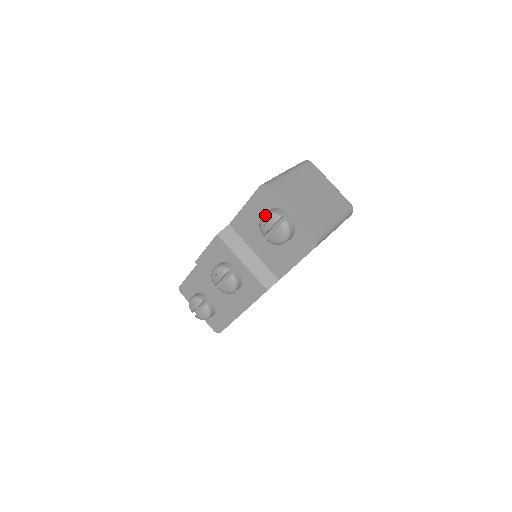
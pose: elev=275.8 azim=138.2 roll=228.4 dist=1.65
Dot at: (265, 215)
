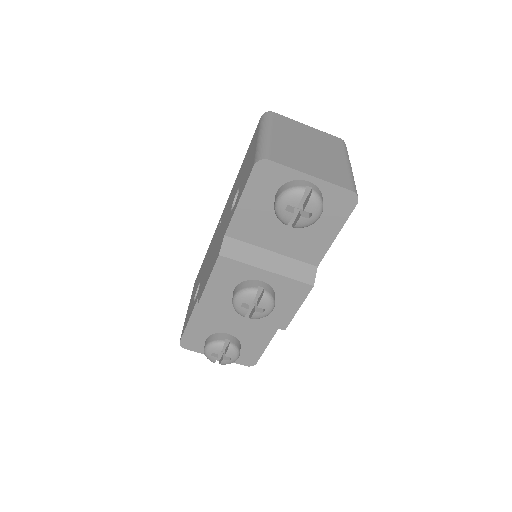
Dot at: (281, 197)
